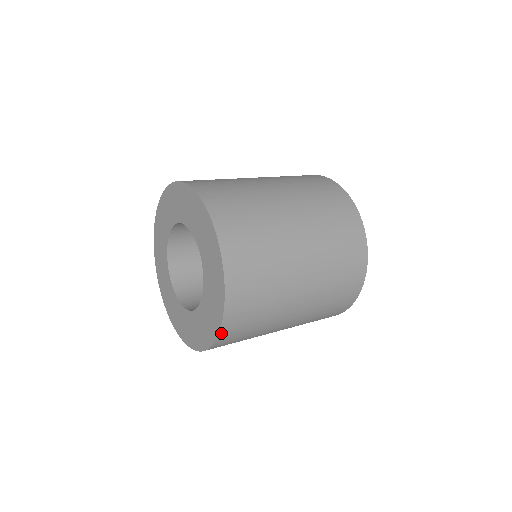
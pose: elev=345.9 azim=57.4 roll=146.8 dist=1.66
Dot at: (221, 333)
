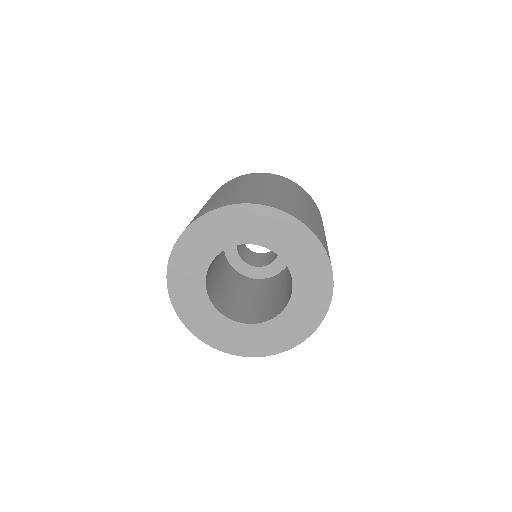
Dot at: (317, 327)
